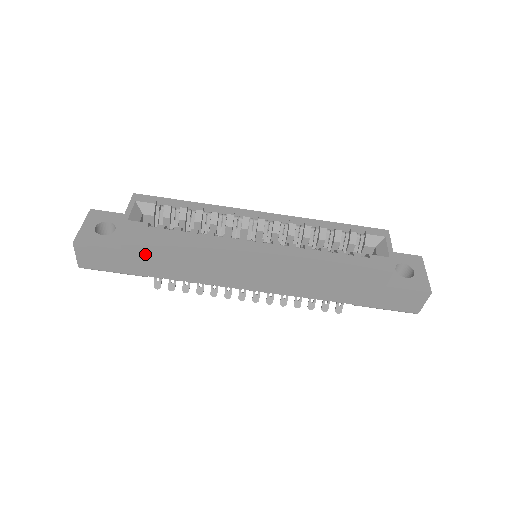
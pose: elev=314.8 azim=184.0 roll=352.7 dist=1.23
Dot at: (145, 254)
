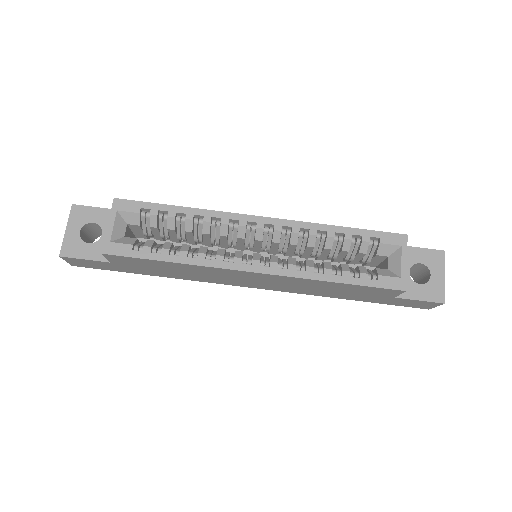
Dot at: (136, 266)
